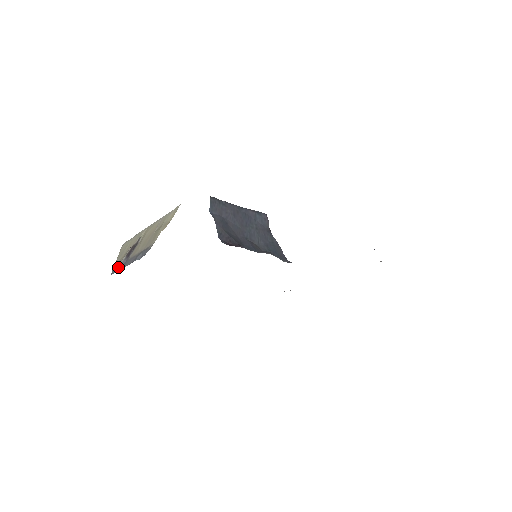
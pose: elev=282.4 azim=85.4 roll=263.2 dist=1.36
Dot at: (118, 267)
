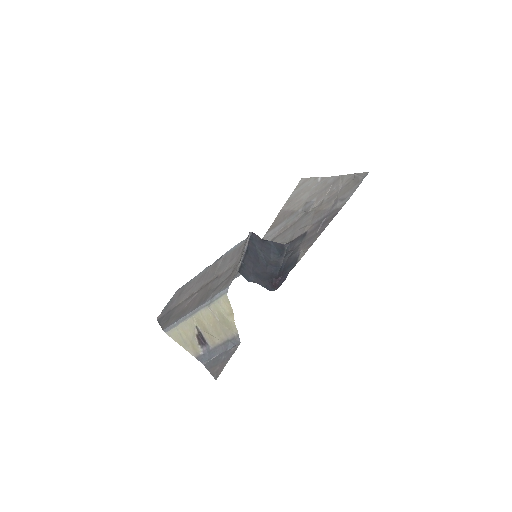
Dot at: (204, 356)
